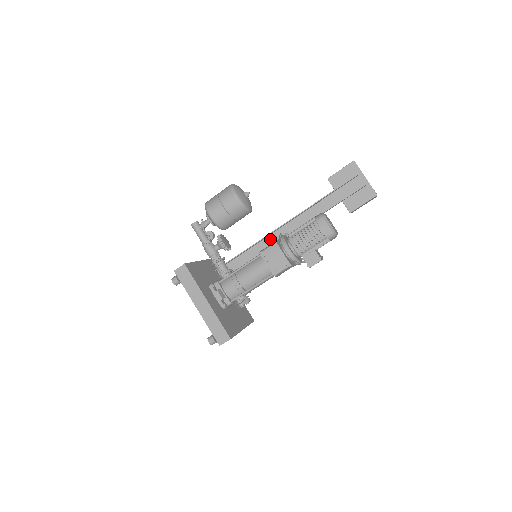
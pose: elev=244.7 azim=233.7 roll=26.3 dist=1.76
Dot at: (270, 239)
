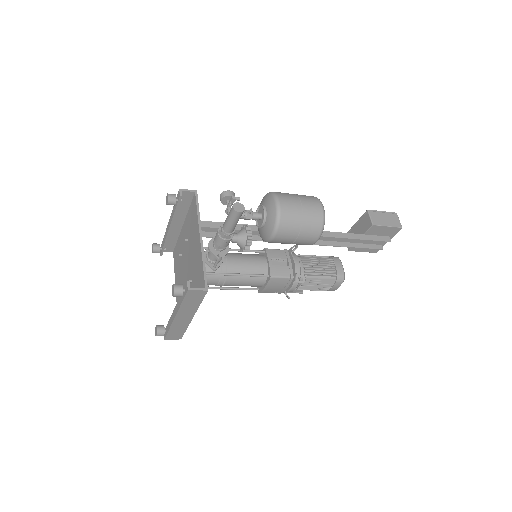
Dot at: occluded
